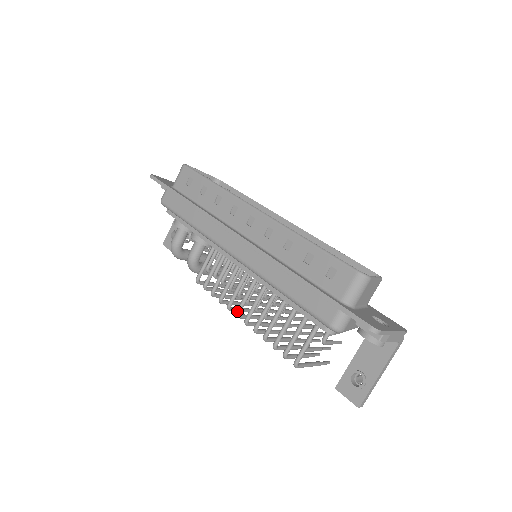
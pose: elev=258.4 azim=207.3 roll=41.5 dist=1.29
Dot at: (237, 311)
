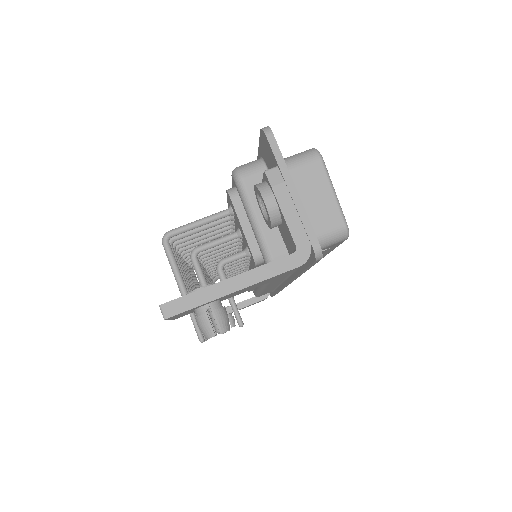
Dot at: occluded
